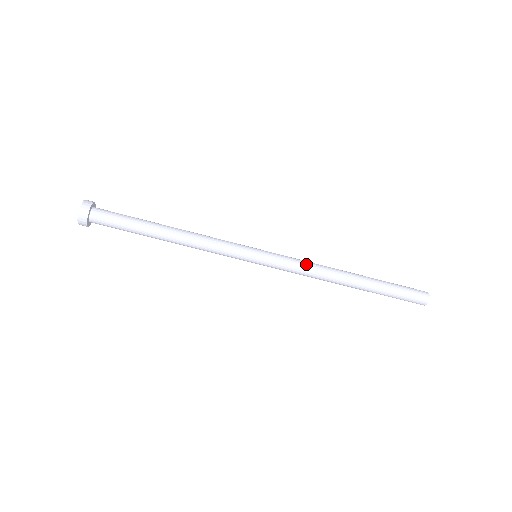
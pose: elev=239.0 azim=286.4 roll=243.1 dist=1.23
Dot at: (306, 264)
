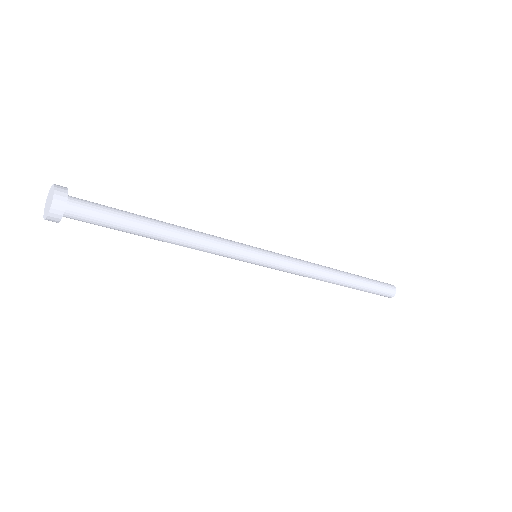
Dot at: (303, 261)
